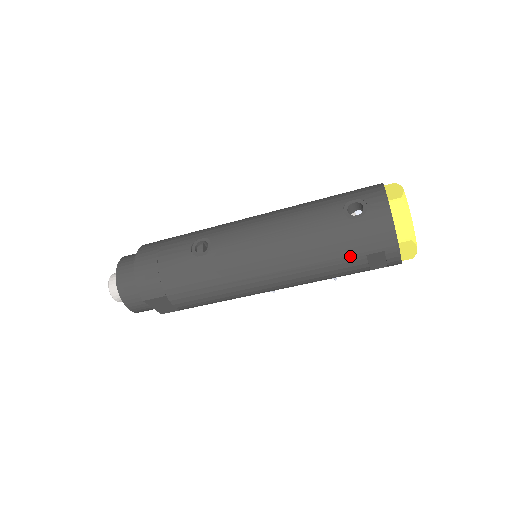
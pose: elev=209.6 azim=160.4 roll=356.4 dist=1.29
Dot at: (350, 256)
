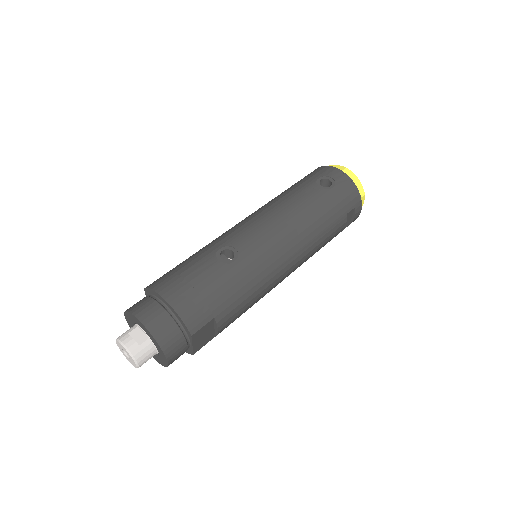
Dot at: (339, 218)
